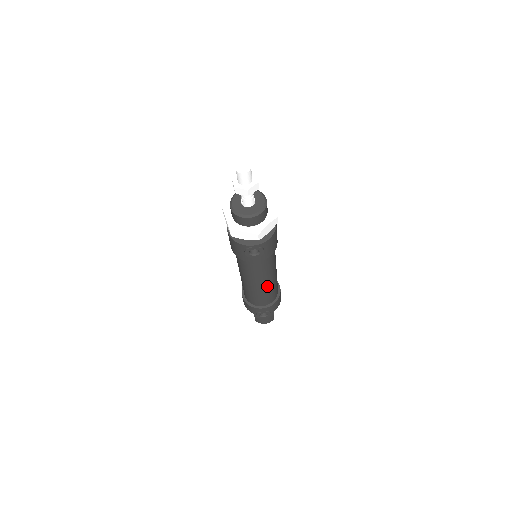
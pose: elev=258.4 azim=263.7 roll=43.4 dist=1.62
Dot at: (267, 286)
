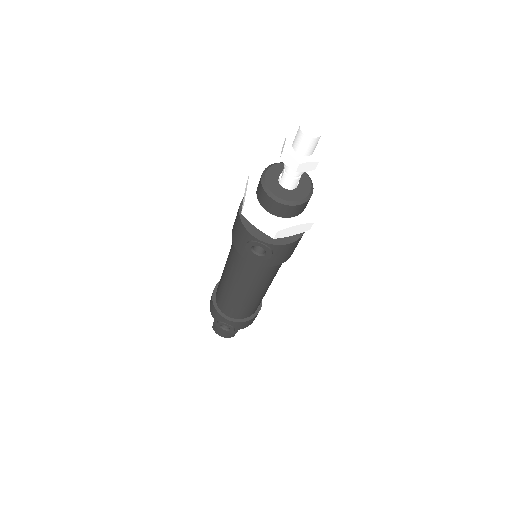
Dot at: (249, 298)
